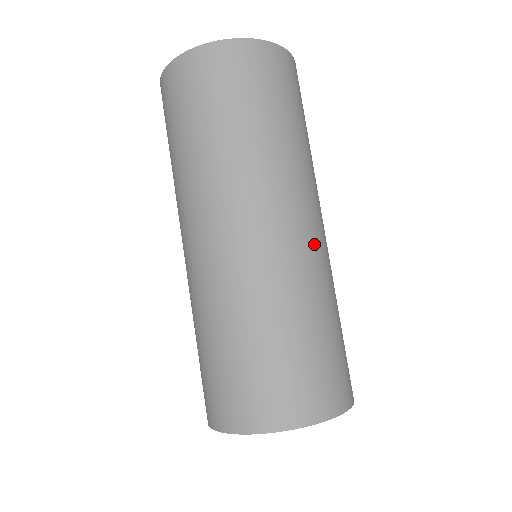
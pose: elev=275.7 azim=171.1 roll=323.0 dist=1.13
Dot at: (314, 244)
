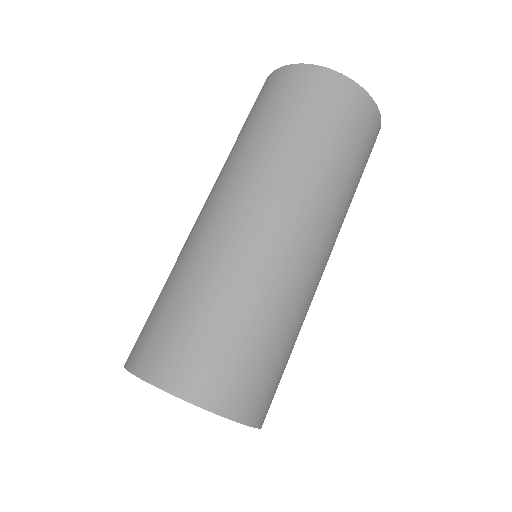
Dot at: (255, 236)
